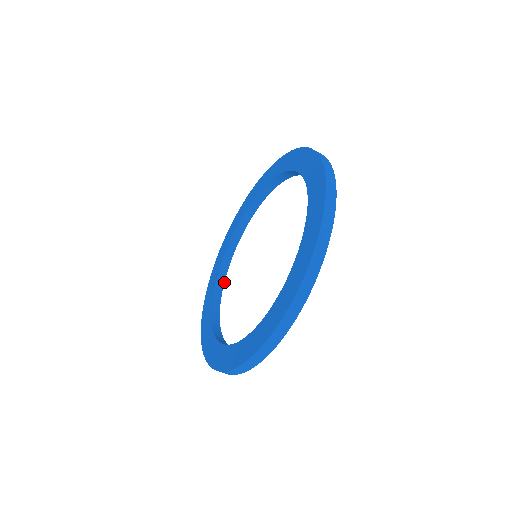
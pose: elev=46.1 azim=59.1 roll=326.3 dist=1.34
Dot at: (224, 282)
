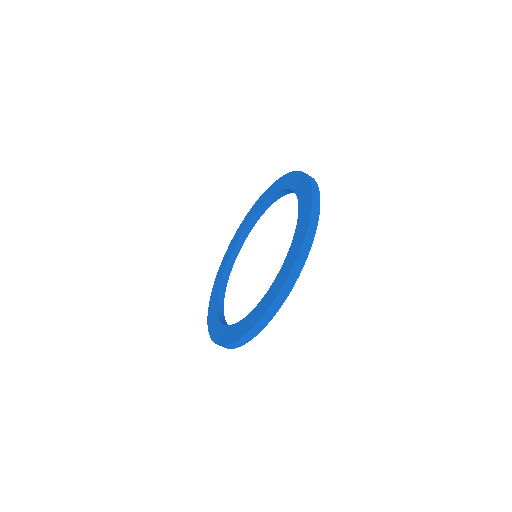
Dot at: occluded
